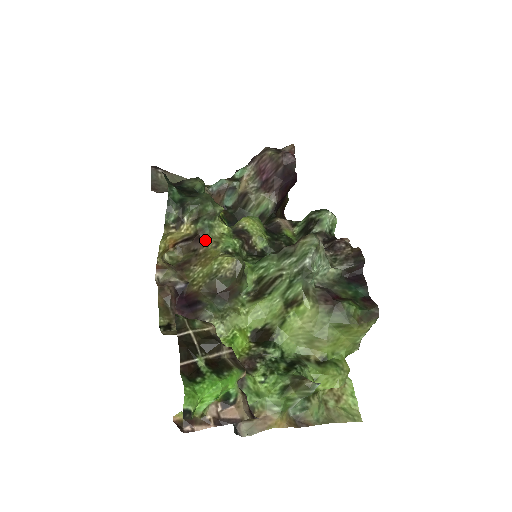
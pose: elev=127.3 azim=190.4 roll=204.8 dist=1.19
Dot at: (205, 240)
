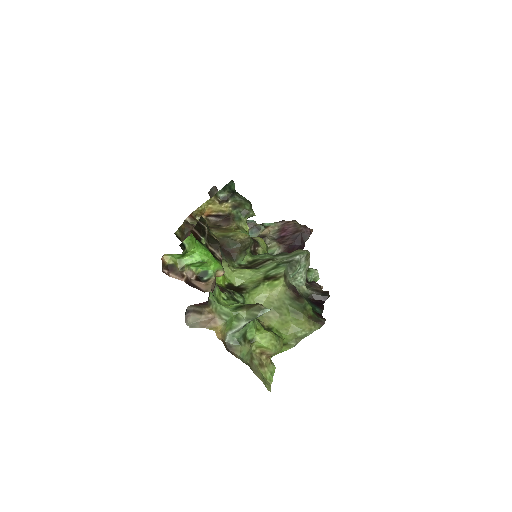
Dot at: (232, 222)
